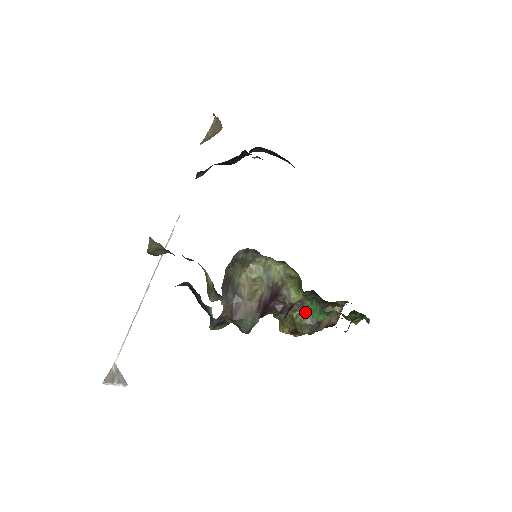
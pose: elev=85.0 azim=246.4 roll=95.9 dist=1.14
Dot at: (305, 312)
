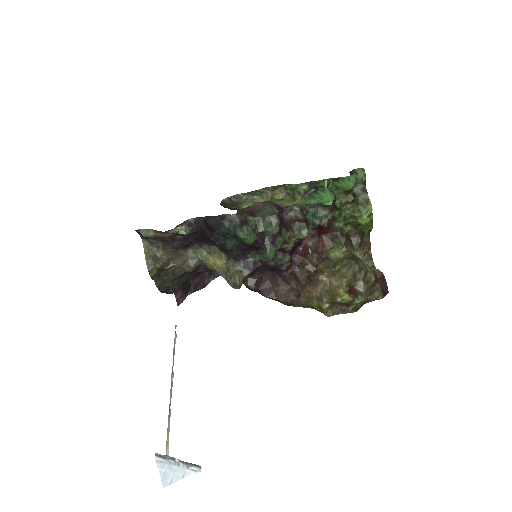
Dot at: (338, 261)
